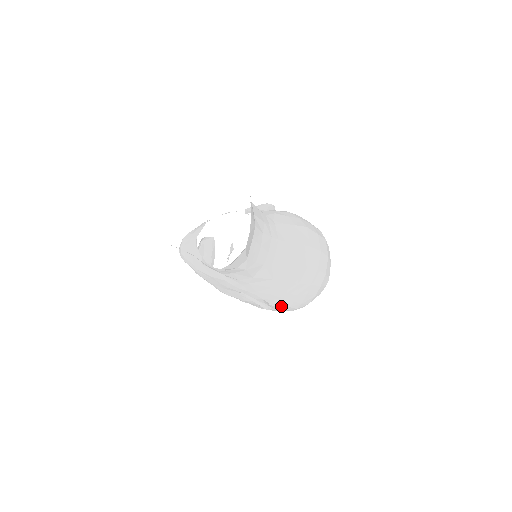
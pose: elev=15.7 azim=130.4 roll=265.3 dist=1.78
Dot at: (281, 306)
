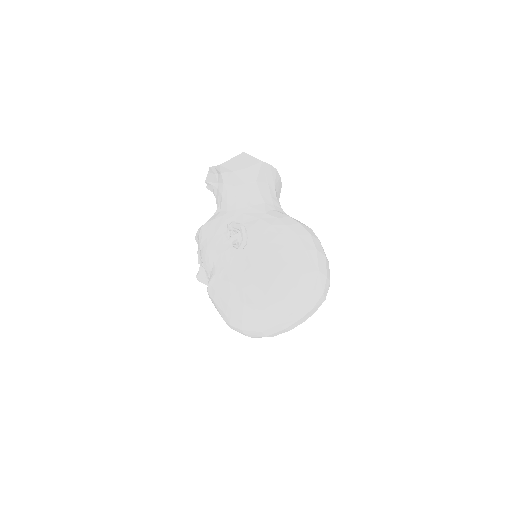
Dot at: (257, 244)
